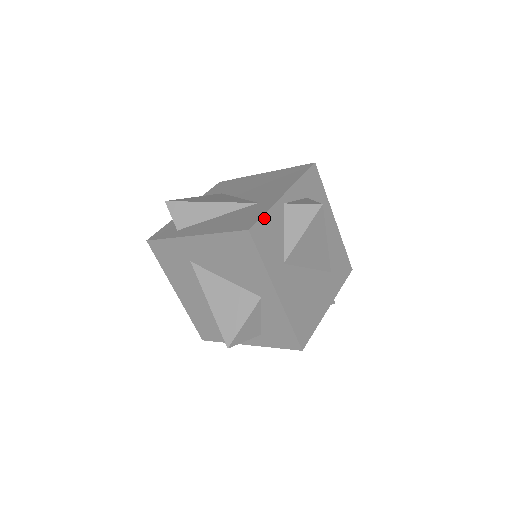
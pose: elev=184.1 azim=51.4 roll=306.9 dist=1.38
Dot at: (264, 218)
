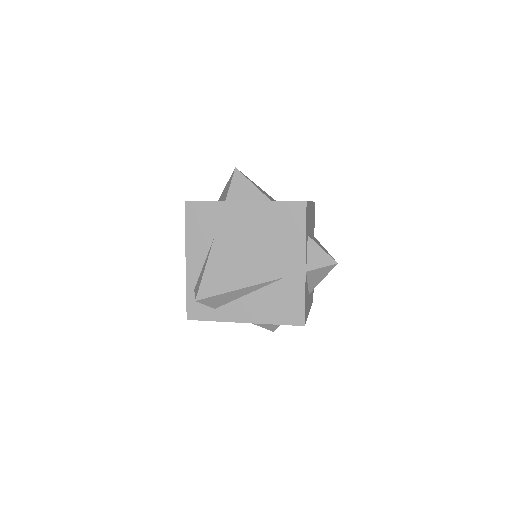
Dot at: (305, 303)
